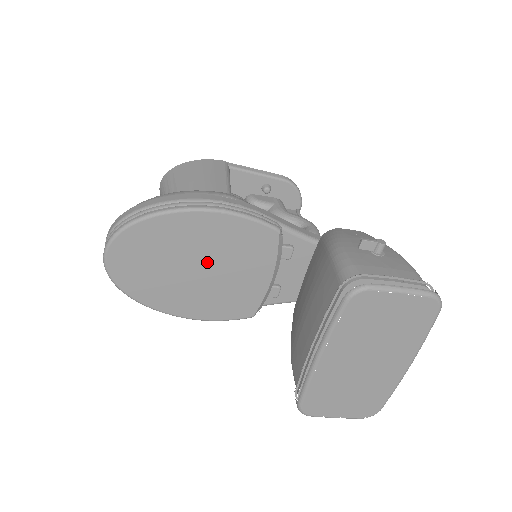
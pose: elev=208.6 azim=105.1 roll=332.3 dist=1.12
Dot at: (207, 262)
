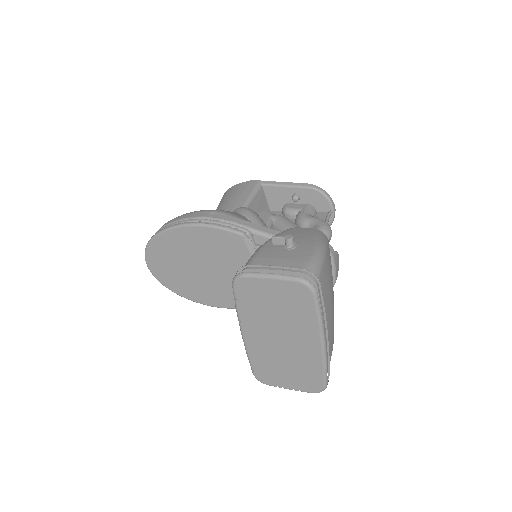
Dot at: (205, 263)
